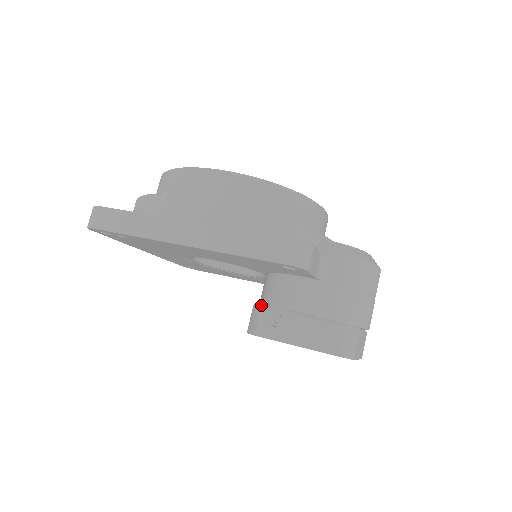
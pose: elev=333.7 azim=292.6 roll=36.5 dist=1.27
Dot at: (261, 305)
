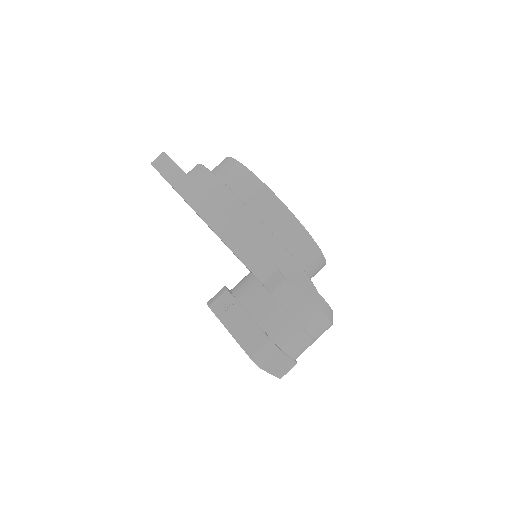
Dot at: (227, 289)
